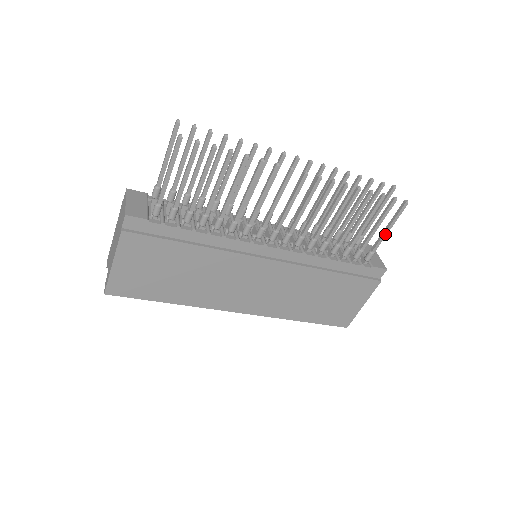
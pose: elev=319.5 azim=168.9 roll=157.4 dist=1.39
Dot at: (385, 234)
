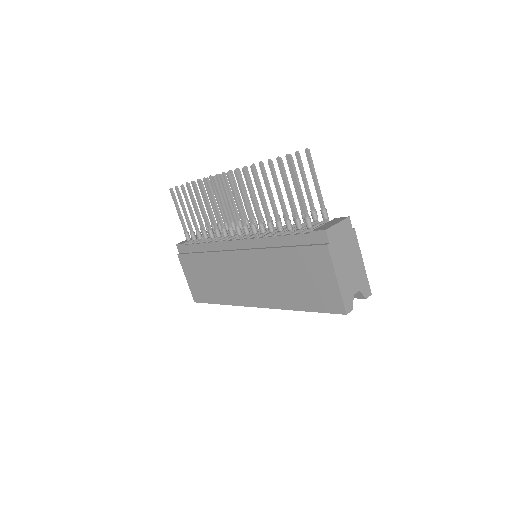
Dot at: (299, 194)
